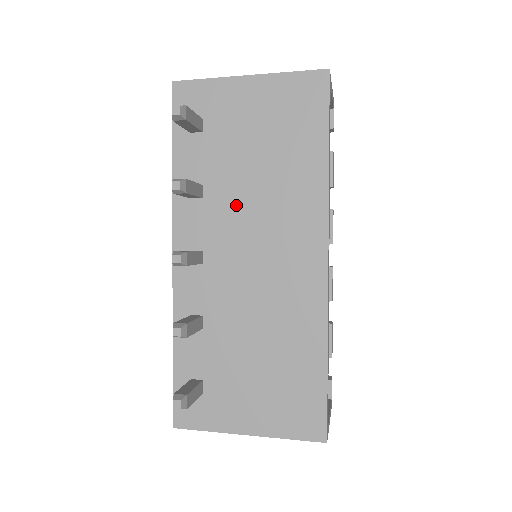
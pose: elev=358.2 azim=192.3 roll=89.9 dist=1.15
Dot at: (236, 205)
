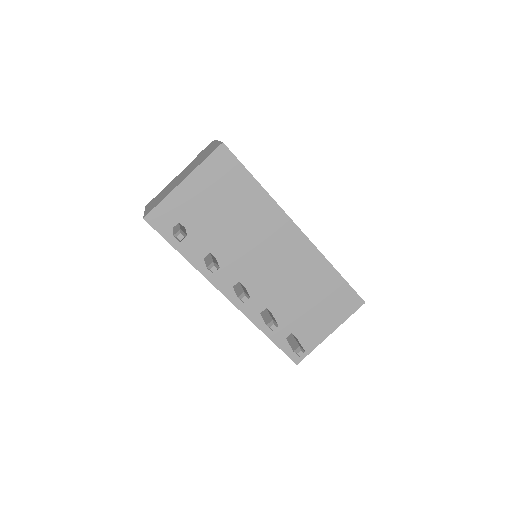
Dot at: (236, 246)
